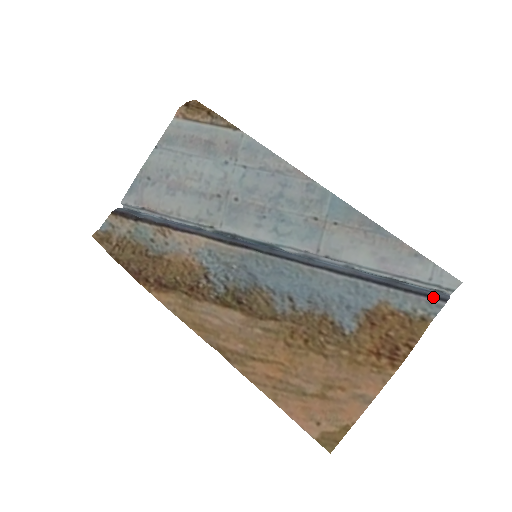
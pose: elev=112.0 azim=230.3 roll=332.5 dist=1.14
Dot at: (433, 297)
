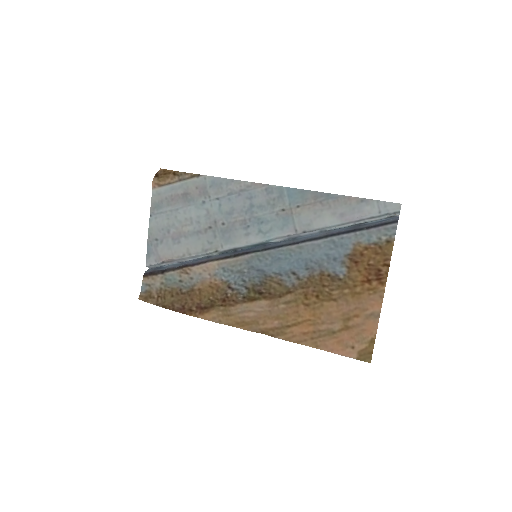
Dot at: (387, 223)
